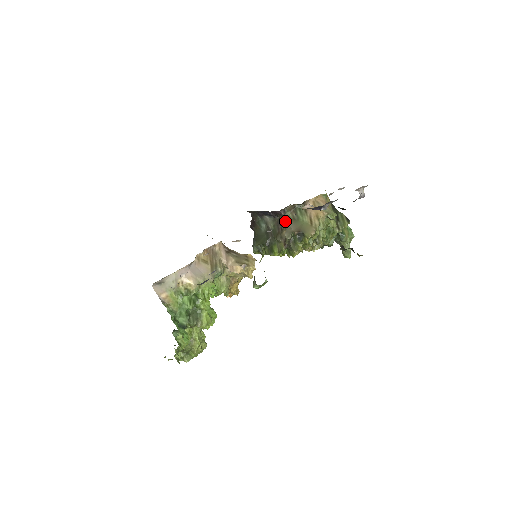
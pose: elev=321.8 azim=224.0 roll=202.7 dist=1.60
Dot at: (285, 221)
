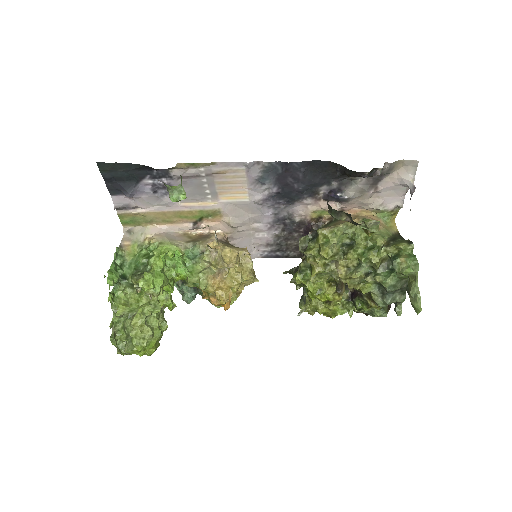
Dot at: occluded
